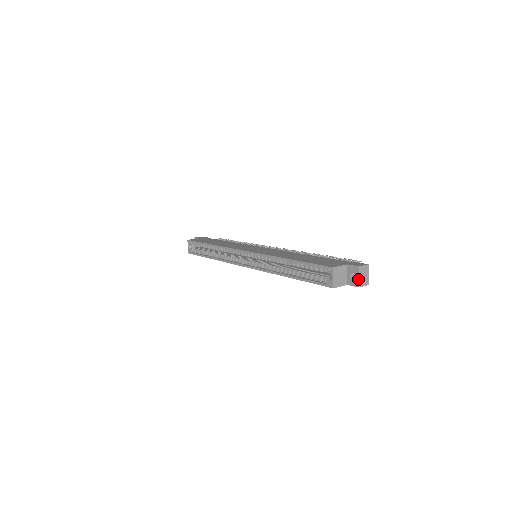
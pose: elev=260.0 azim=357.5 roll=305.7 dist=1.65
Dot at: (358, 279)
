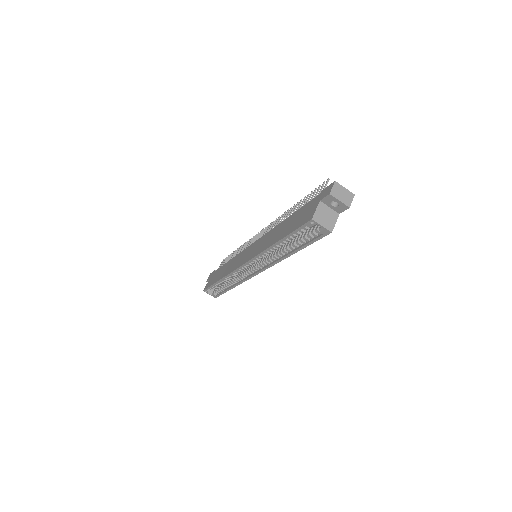
Dot at: (341, 203)
